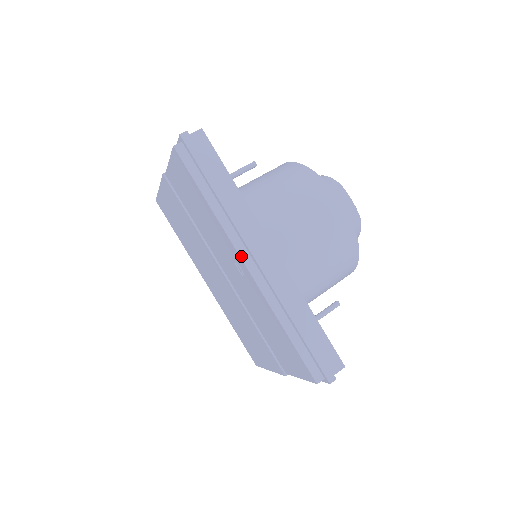
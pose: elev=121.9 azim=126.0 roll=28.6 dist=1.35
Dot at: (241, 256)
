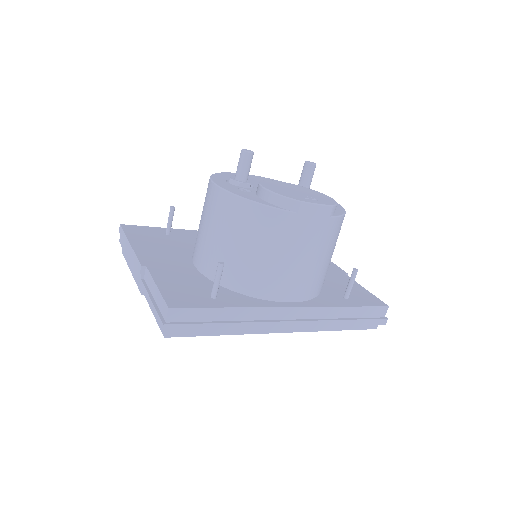
Dot at: (277, 332)
